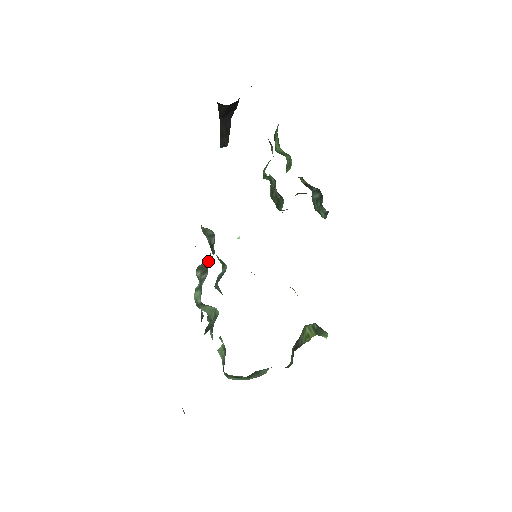
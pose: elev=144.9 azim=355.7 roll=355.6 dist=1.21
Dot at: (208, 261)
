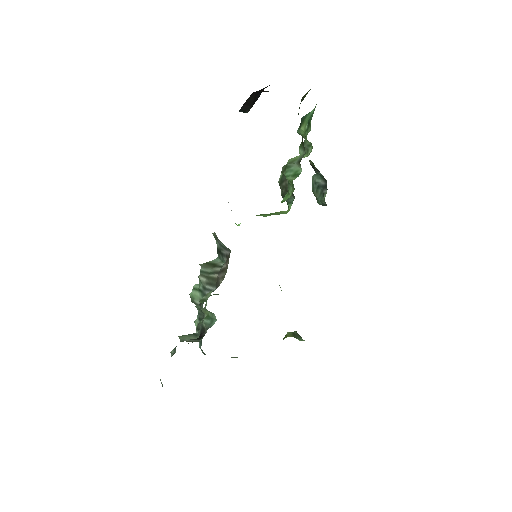
Dot at: (220, 281)
